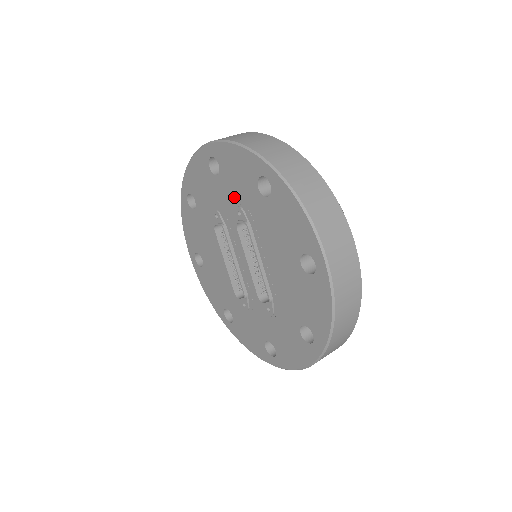
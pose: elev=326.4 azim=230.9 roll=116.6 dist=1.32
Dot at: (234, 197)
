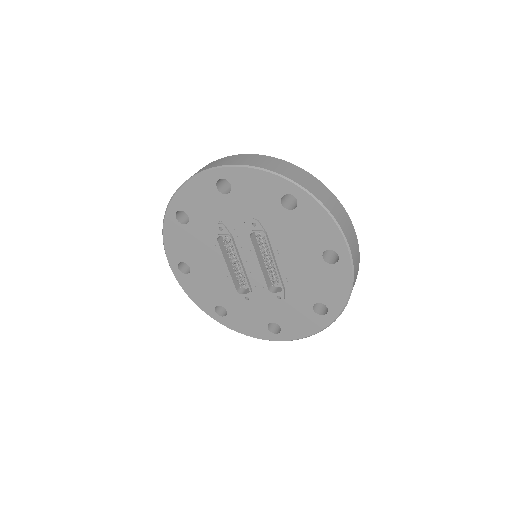
Dot at: (248, 211)
